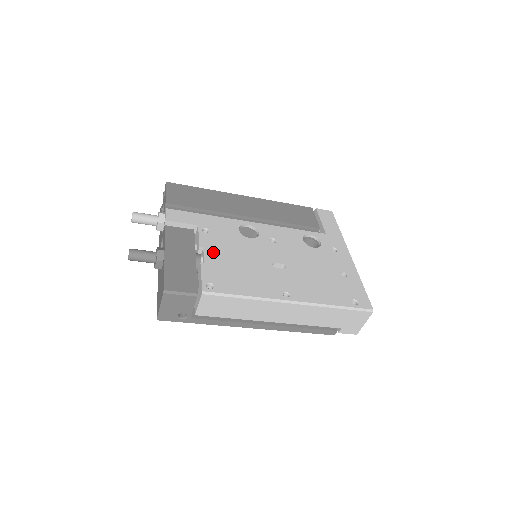
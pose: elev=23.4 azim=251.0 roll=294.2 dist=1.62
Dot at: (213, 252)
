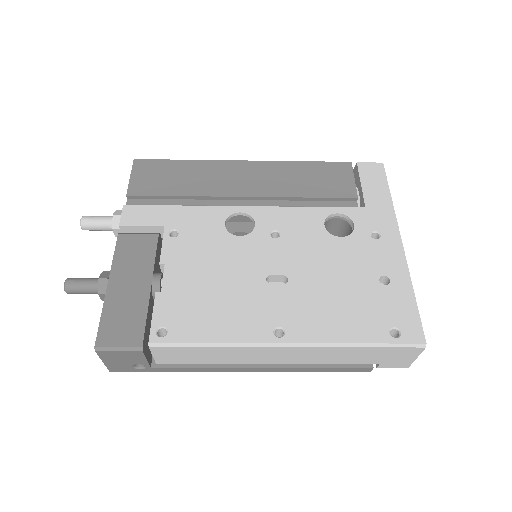
Dot at: (178, 270)
